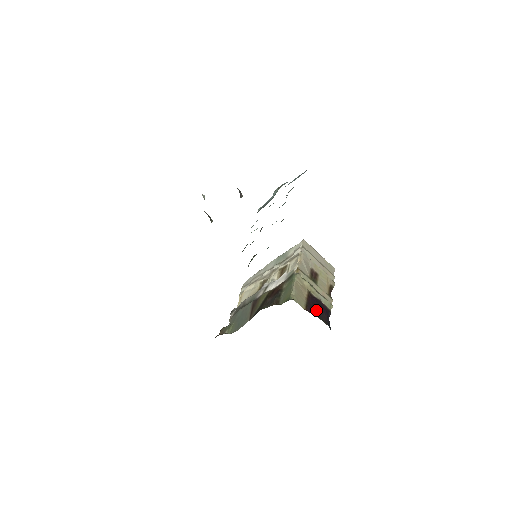
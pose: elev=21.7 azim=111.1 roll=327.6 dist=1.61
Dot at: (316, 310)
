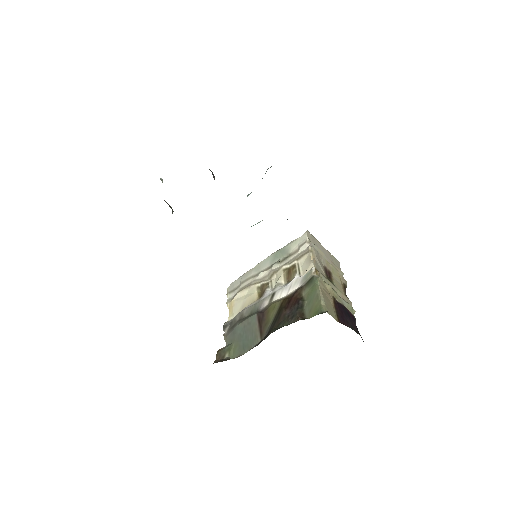
Dot at: (346, 320)
